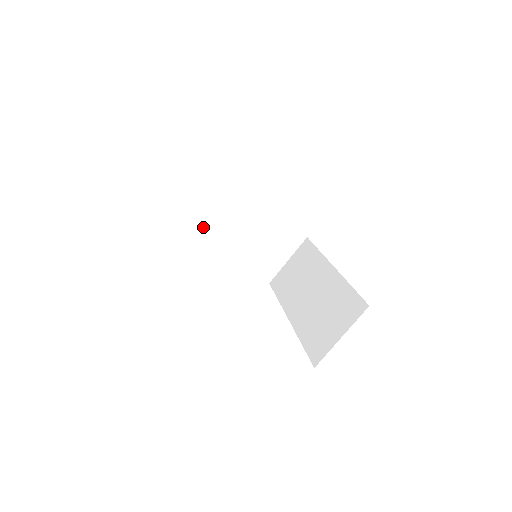
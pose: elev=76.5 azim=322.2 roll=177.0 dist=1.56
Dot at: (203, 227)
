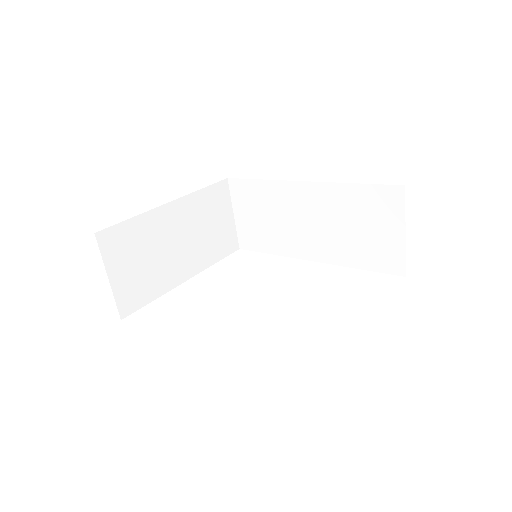
Dot at: (154, 285)
